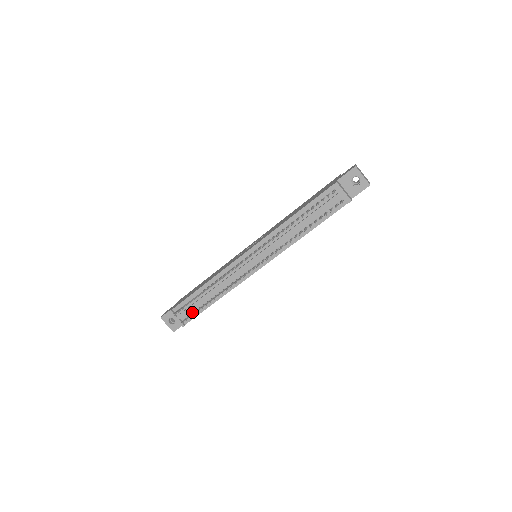
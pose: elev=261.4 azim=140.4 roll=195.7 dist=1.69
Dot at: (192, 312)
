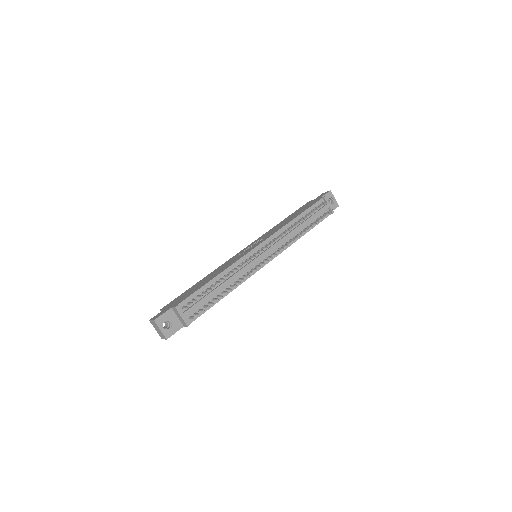
Dot at: (199, 309)
